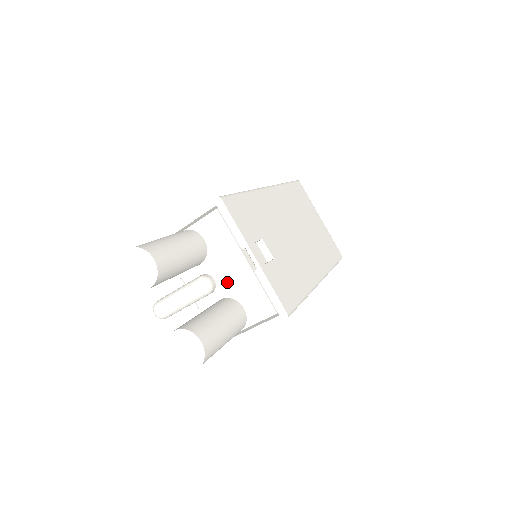
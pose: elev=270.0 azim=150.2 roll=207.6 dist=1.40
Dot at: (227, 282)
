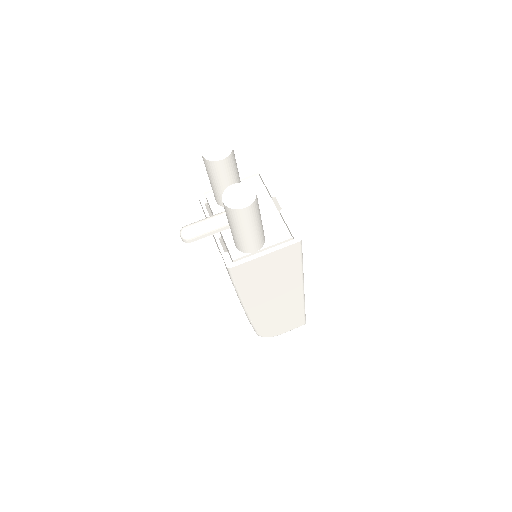
Dot at: occluded
